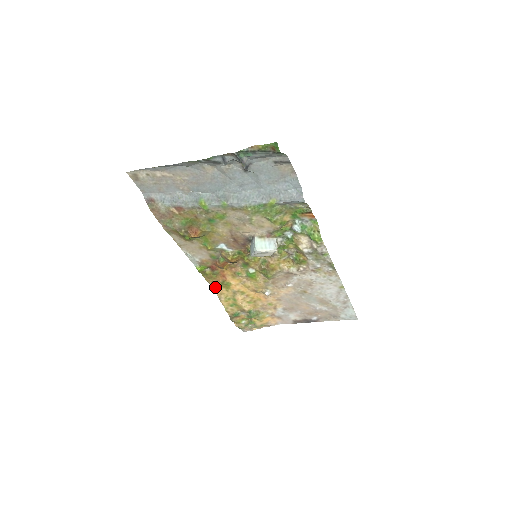
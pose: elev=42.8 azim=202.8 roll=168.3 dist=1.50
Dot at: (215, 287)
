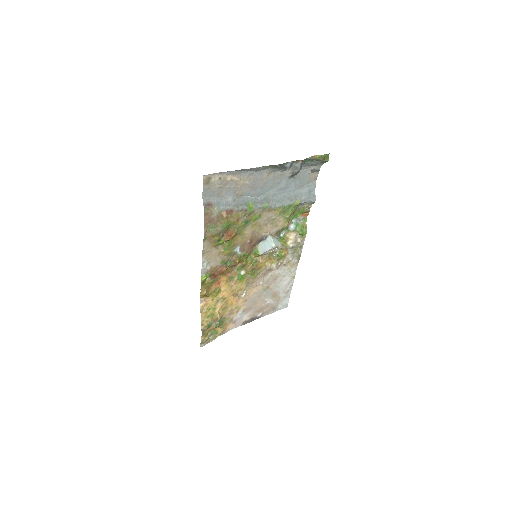
Dot at: (202, 299)
